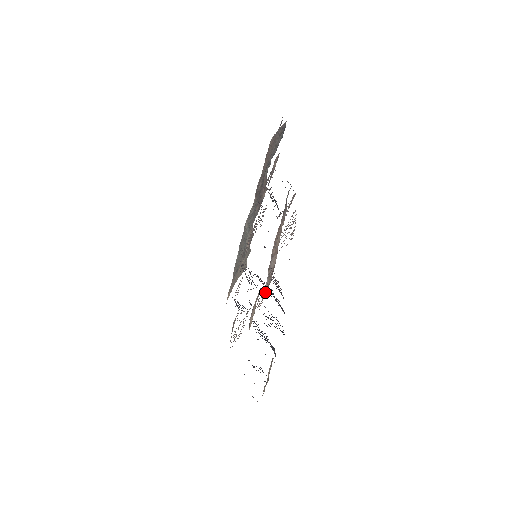
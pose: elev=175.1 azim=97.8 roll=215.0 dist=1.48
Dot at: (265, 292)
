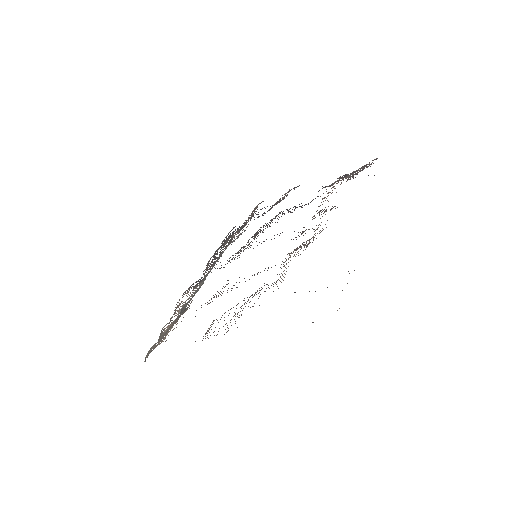
Dot at: occluded
